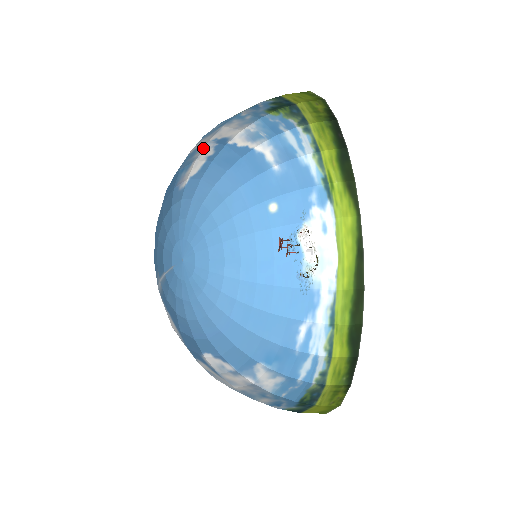
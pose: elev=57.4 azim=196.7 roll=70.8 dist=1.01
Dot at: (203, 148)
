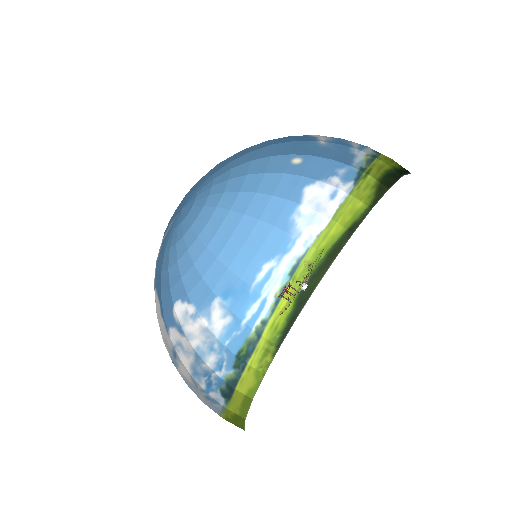
Dot at: occluded
